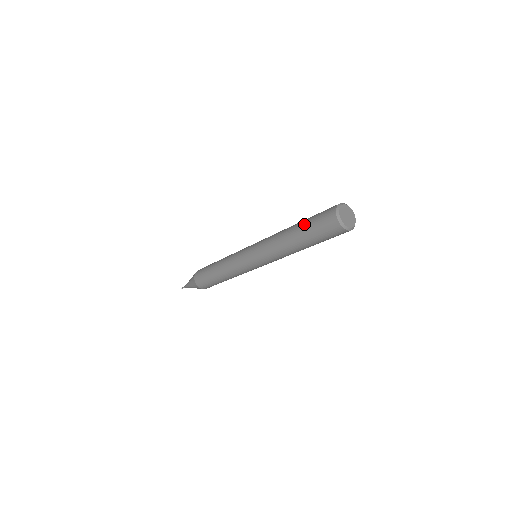
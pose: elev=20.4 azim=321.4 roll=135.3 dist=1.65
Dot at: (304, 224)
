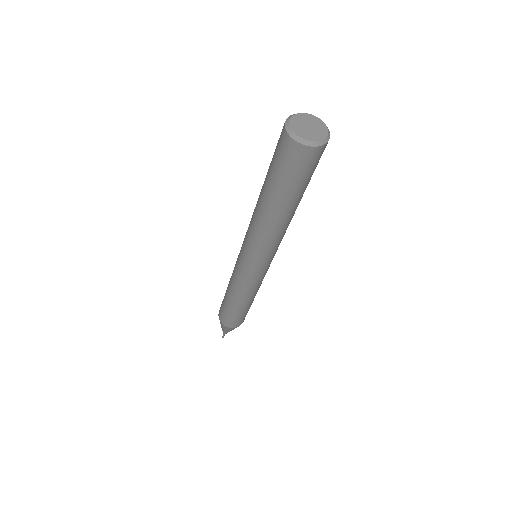
Dot at: occluded
